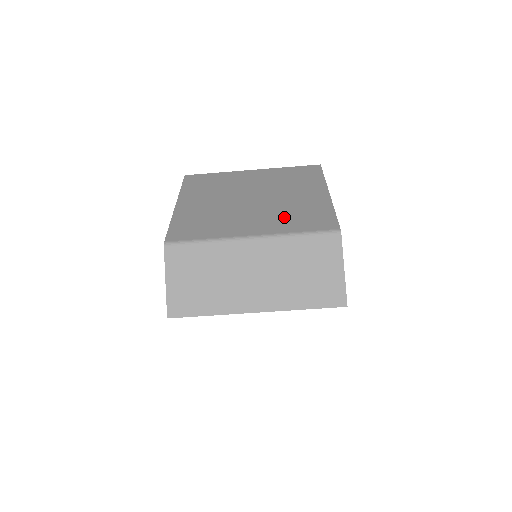
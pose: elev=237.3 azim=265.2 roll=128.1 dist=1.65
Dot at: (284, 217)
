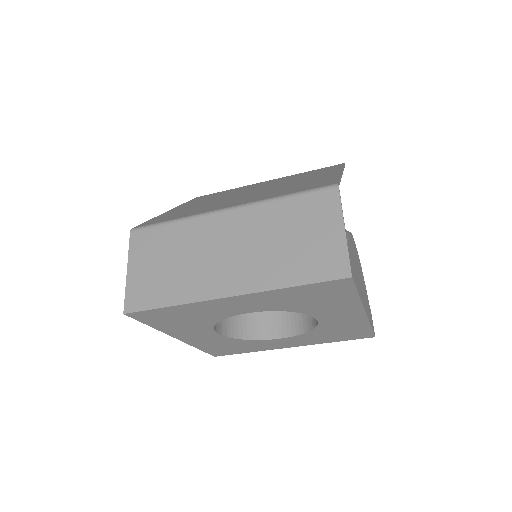
Dot at: (276, 192)
